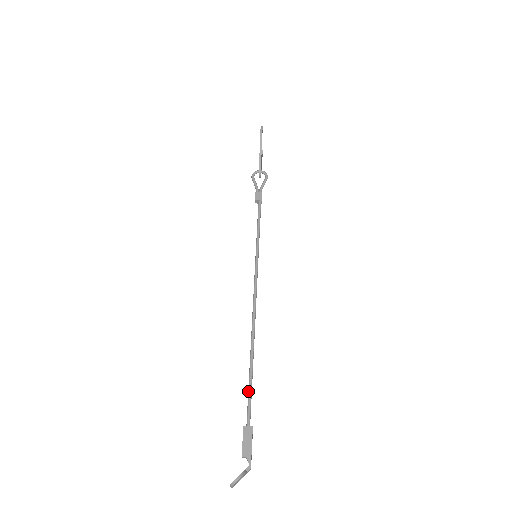
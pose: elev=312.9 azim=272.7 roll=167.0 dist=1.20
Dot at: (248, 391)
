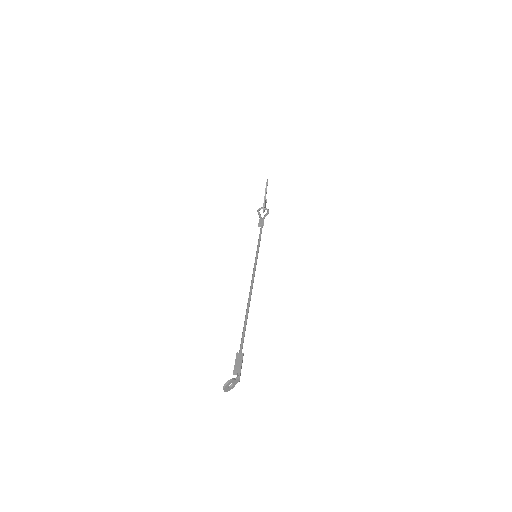
Dot at: (242, 333)
